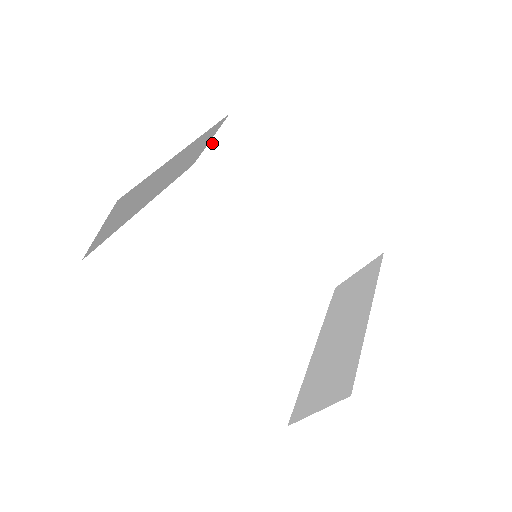
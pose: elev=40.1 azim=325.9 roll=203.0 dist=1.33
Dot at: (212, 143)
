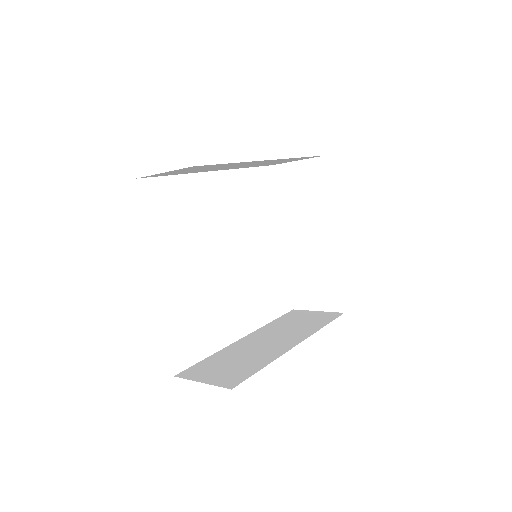
Dot at: occluded
